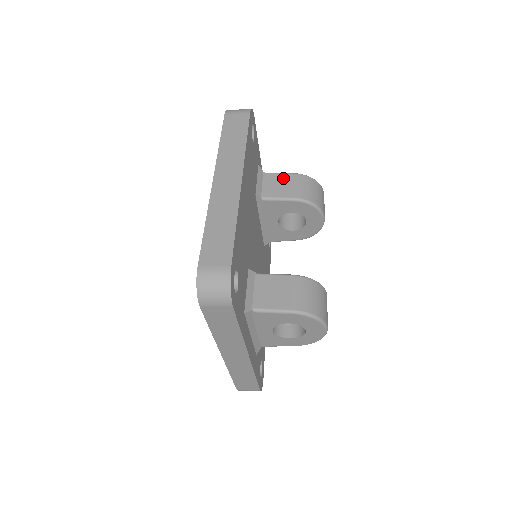
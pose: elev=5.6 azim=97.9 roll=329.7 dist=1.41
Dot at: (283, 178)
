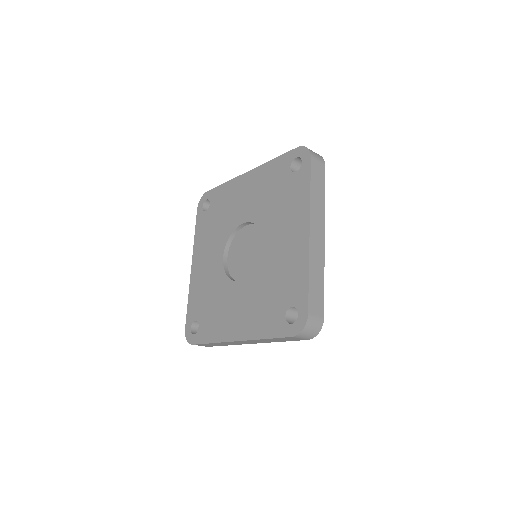
Dot at: occluded
